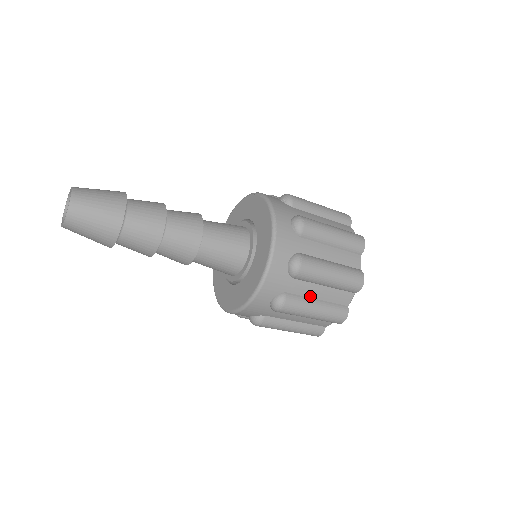
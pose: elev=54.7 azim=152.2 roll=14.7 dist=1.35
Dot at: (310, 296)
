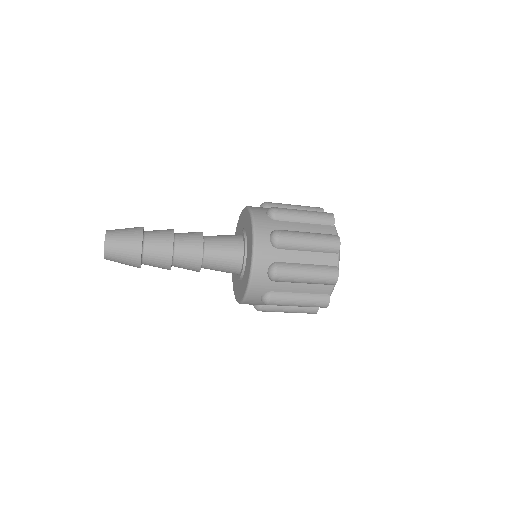
Dot at: (299, 262)
